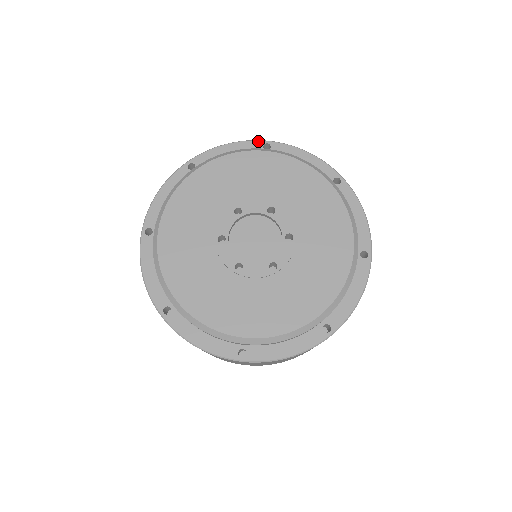
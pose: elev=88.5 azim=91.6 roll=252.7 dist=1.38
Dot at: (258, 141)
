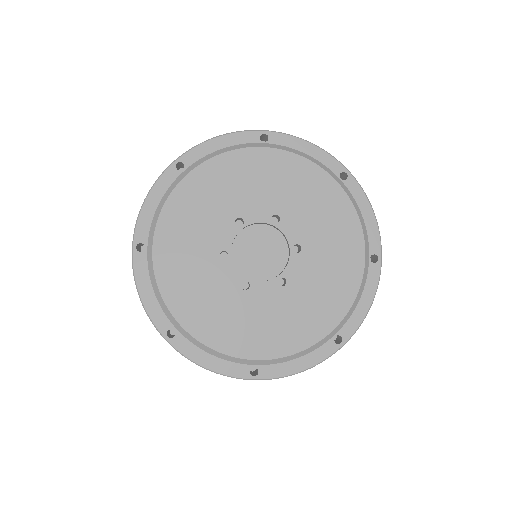
Dot at: (254, 131)
